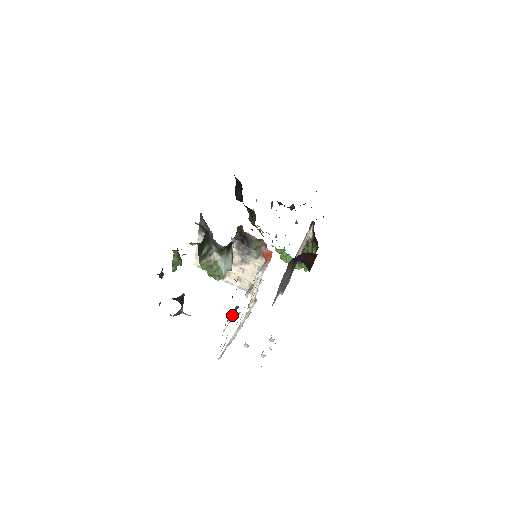
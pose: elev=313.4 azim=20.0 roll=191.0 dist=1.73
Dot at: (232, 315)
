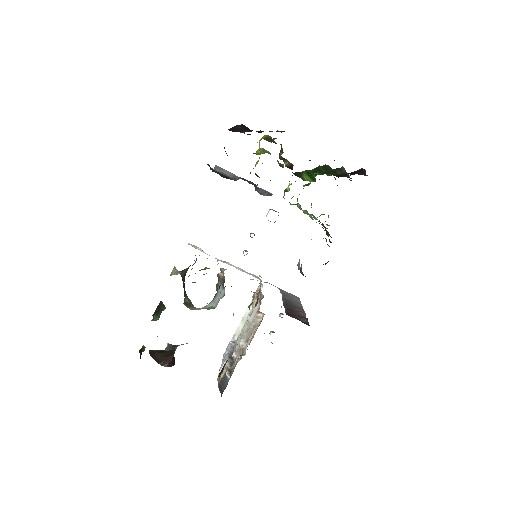
Dot at: (220, 392)
